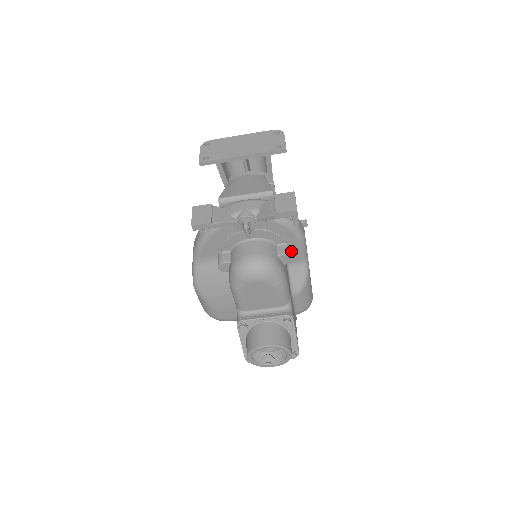
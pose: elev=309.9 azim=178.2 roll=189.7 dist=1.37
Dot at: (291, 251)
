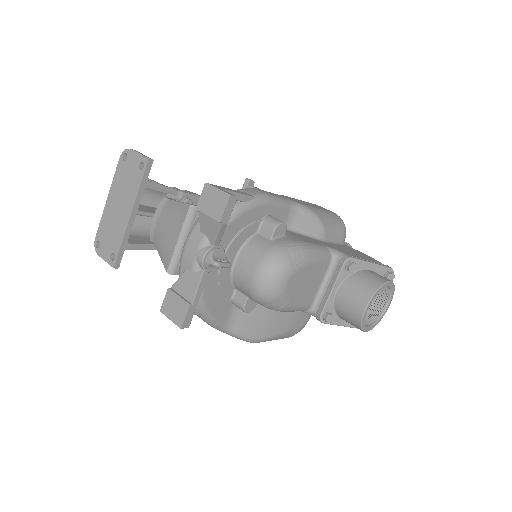
Dot at: (274, 220)
